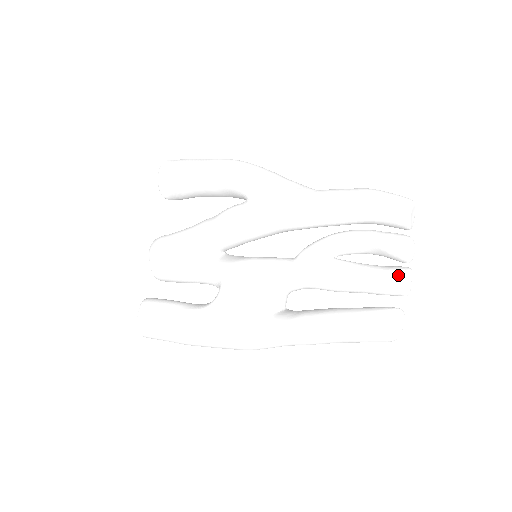
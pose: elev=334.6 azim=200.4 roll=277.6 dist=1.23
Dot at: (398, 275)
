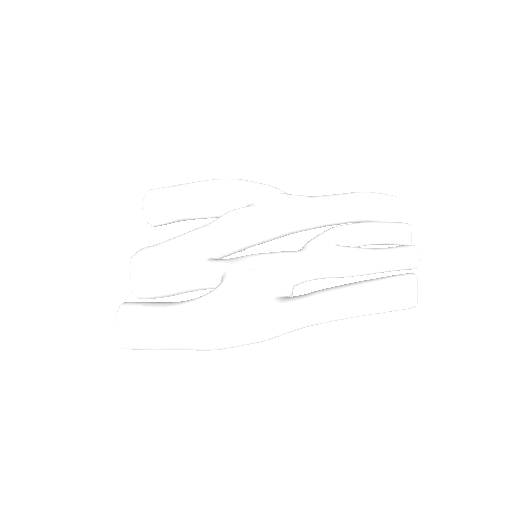
Dot at: (407, 247)
